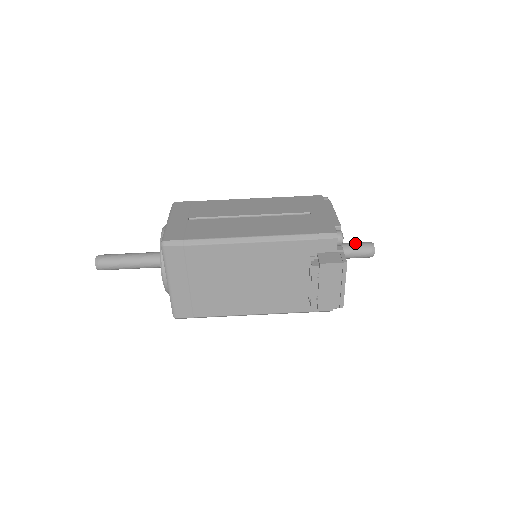
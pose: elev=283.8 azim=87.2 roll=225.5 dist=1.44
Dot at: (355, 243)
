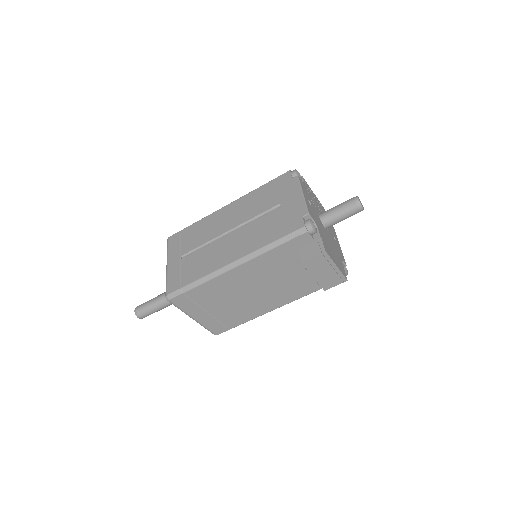
Dot at: (340, 206)
